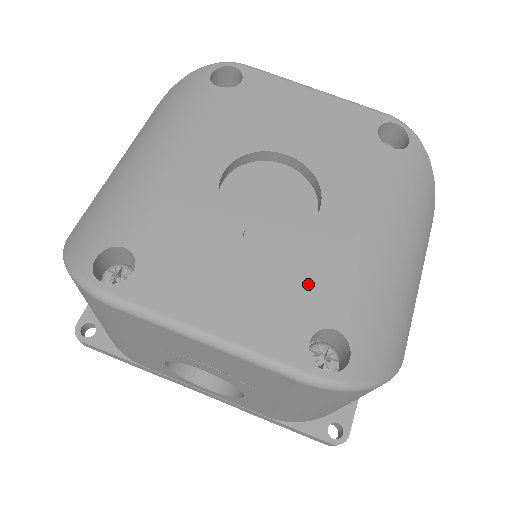
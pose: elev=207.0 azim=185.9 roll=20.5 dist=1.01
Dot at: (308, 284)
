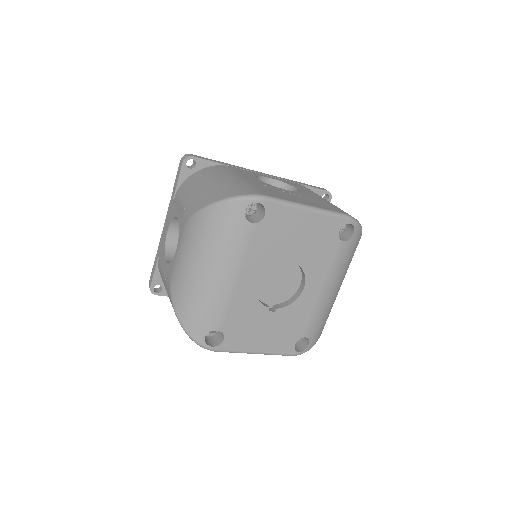
Dot at: (296, 324)
